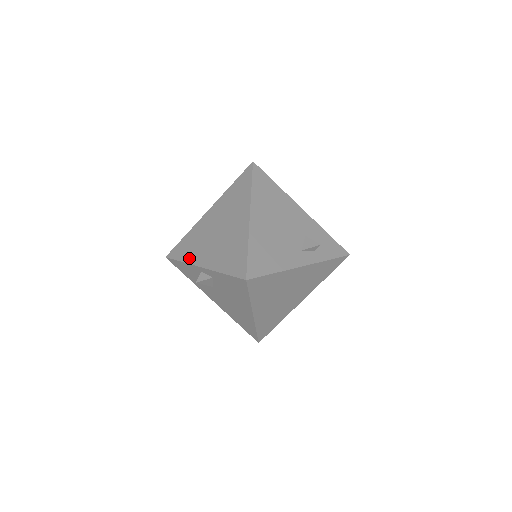
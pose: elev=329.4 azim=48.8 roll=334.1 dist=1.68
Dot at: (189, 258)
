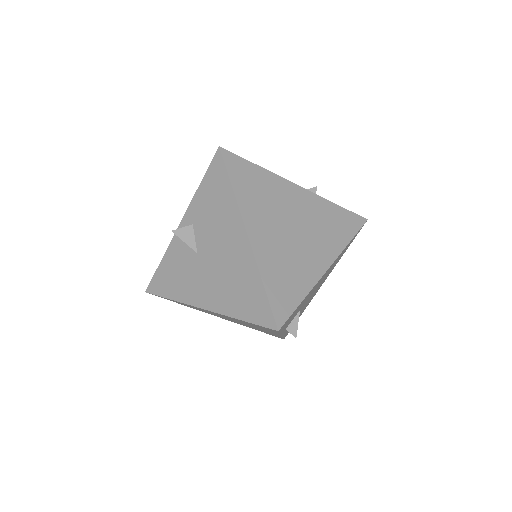
Dot at: occluded
